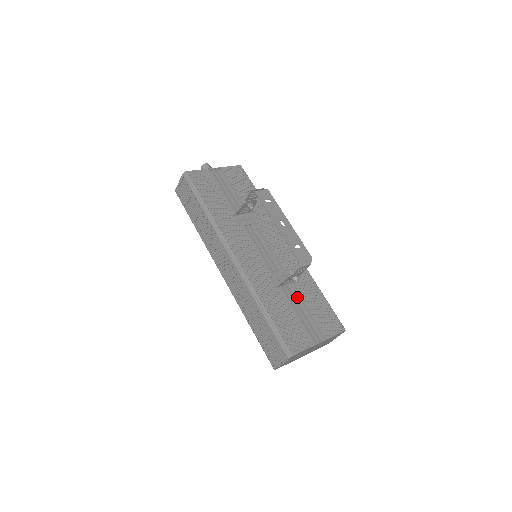
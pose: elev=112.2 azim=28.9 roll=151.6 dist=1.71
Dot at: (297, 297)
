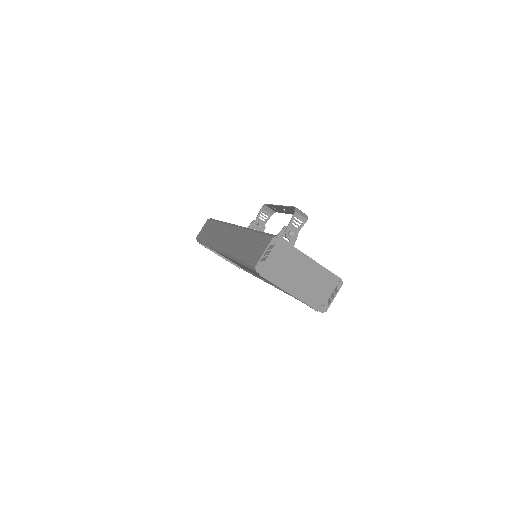
Dot at: occluded
